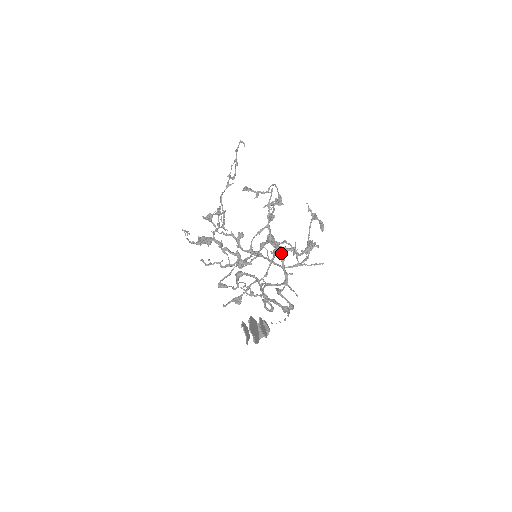
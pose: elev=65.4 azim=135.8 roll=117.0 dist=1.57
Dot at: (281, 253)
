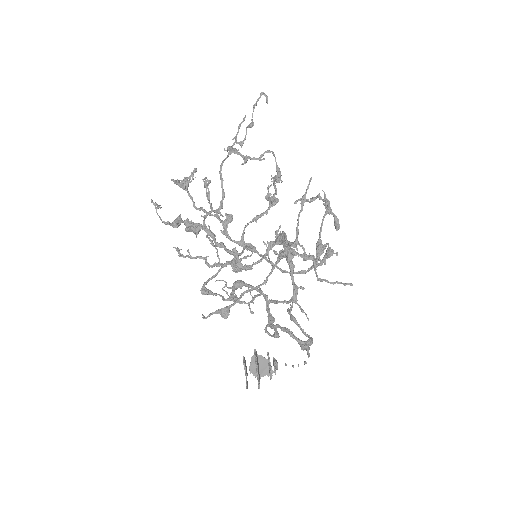
Dot at: (292, 258)
